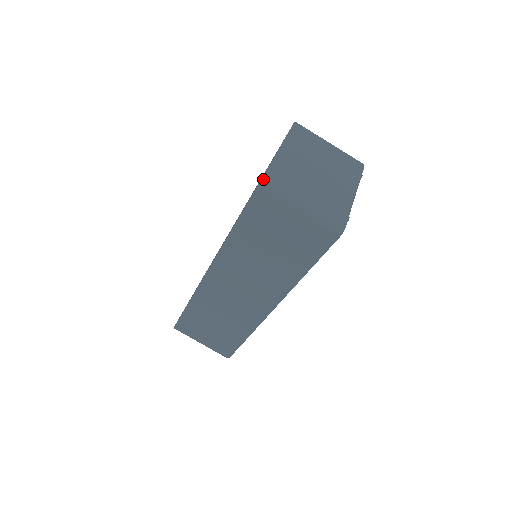
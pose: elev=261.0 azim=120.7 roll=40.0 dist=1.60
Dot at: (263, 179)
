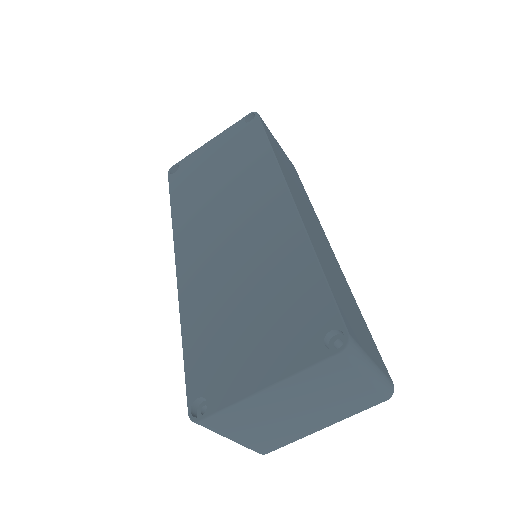
Dot at: (197, 423)
